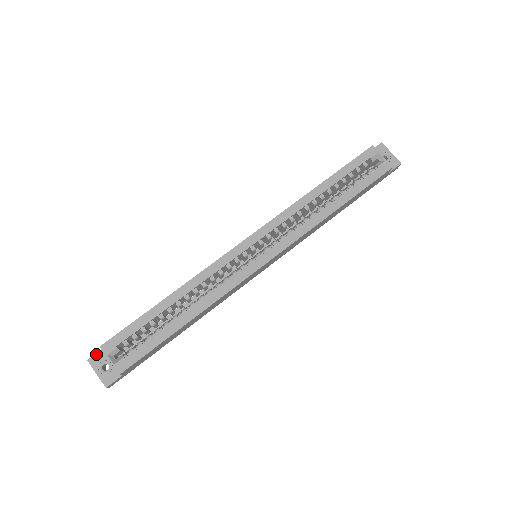
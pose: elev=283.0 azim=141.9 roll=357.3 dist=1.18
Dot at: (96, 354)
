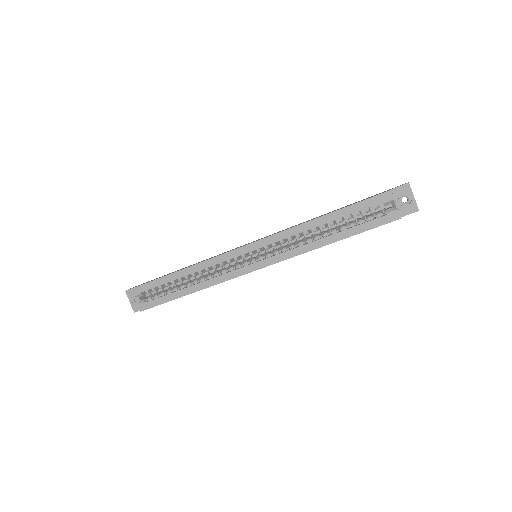
Dot at: occluded
